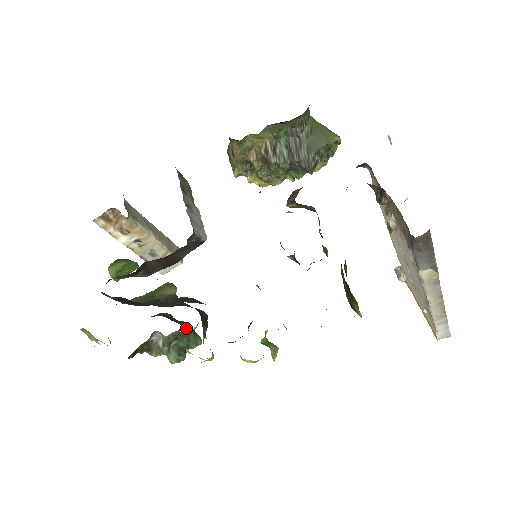
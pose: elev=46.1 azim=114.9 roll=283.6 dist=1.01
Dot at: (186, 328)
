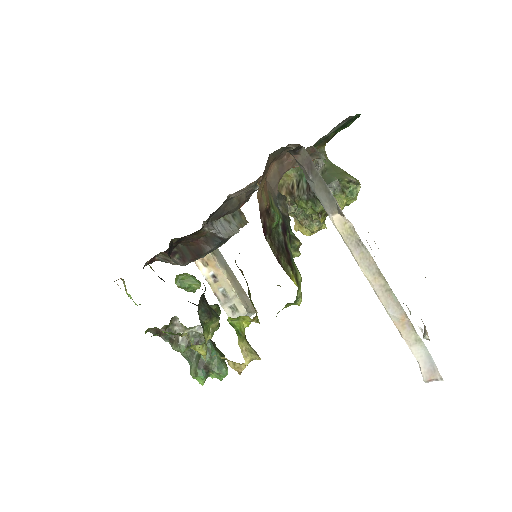
Dot at: (202, 328)
